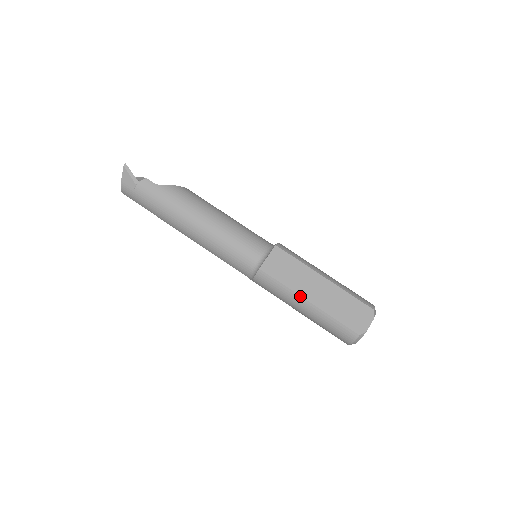
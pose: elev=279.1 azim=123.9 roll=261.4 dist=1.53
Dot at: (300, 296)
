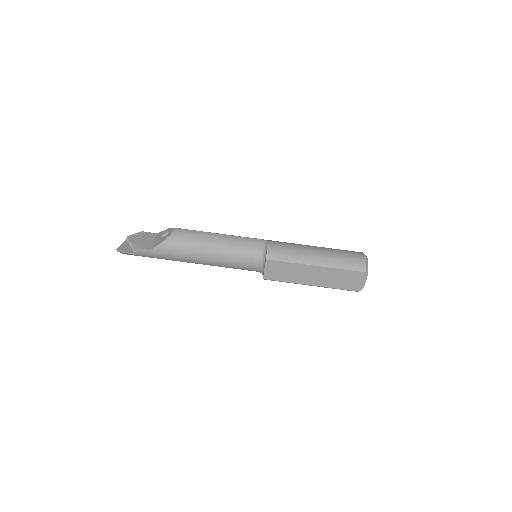
Dot at: (303, 284)
